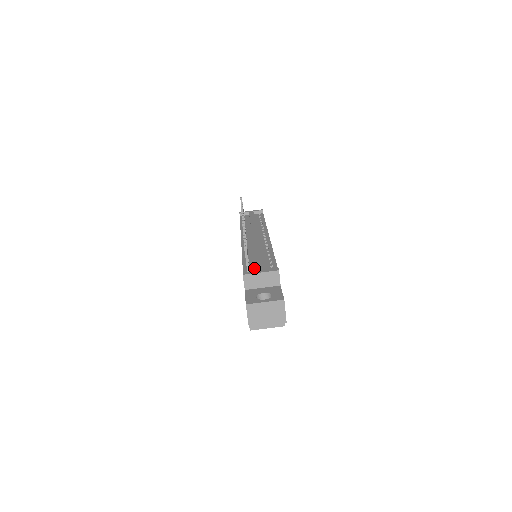
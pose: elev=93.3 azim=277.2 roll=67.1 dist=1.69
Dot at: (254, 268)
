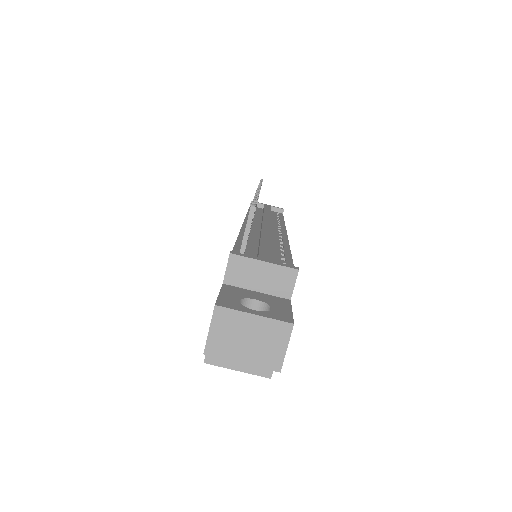
Dot at: (253, 255)
